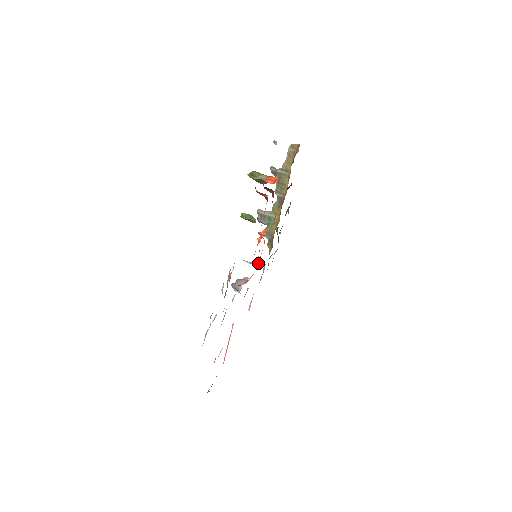
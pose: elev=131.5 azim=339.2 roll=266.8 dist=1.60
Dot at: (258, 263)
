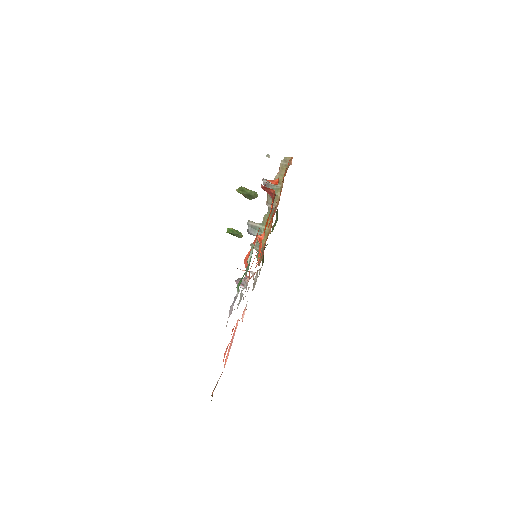
Dot at: (251, 271)
